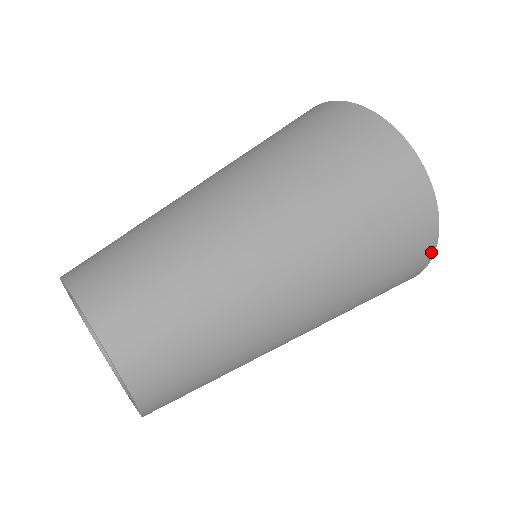
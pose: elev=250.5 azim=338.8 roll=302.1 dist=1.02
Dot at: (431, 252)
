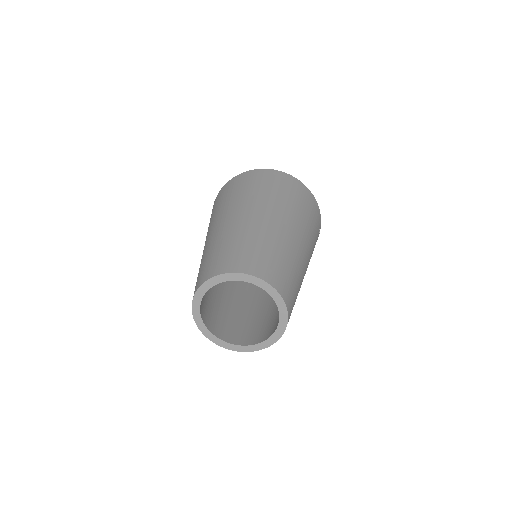
Dot at: (302, 184)
